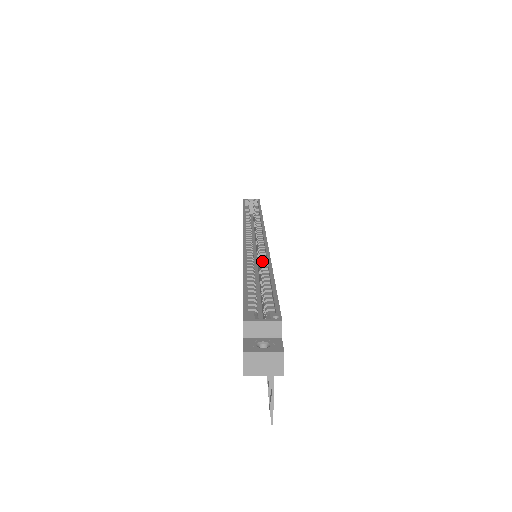
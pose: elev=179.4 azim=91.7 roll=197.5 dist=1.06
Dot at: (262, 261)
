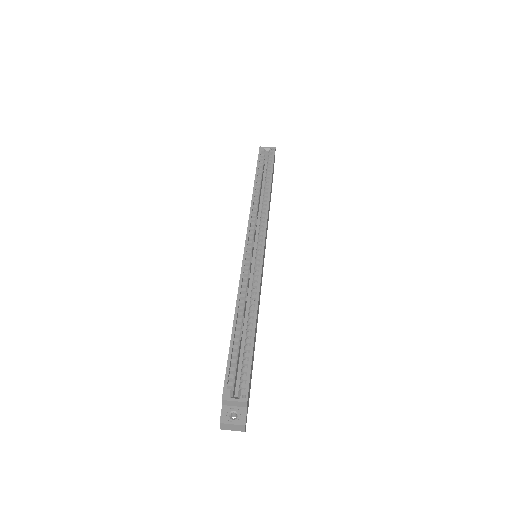
Dot at: (252, 297)
